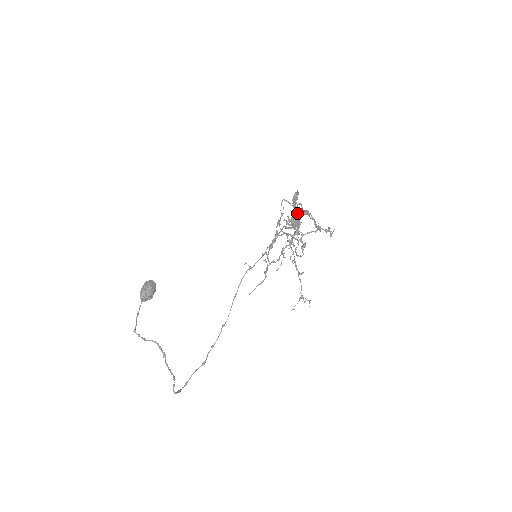
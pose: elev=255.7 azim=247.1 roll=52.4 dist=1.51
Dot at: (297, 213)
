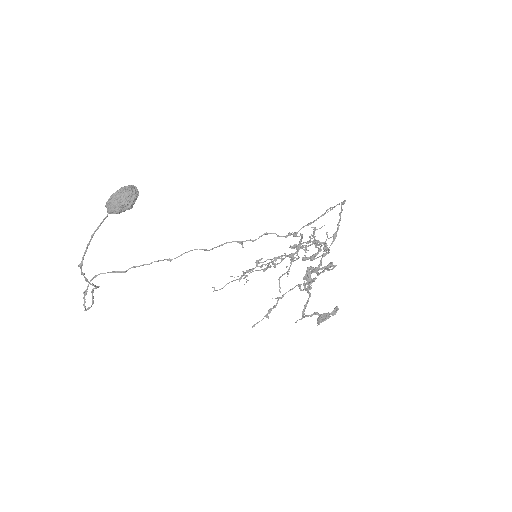
Dot at: (323, 268)
